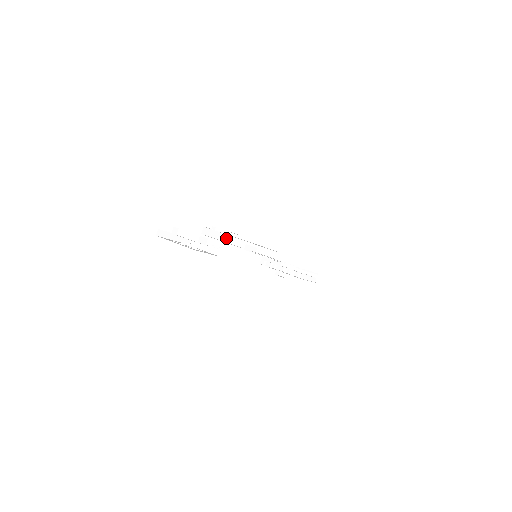
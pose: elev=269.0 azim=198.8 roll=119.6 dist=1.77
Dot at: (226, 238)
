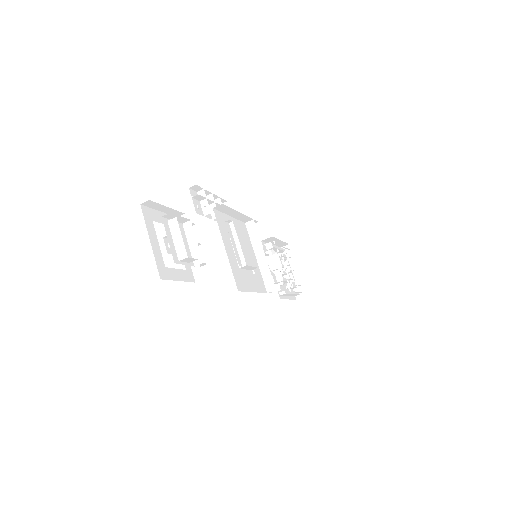
Dot at: occluded
